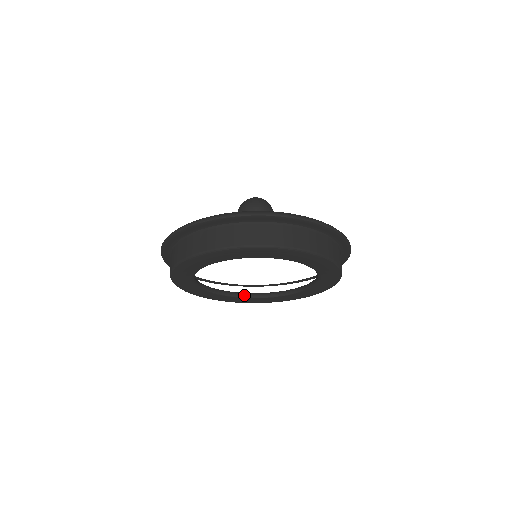
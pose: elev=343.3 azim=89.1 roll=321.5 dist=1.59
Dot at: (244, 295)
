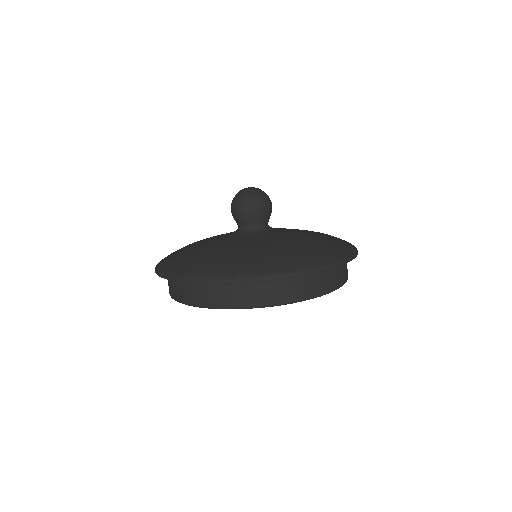
Dot at: occluded
